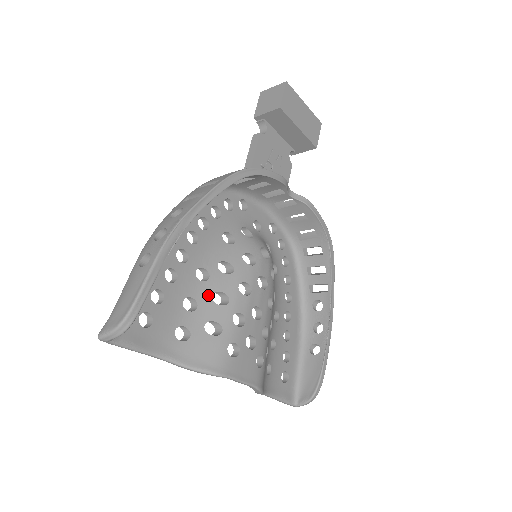
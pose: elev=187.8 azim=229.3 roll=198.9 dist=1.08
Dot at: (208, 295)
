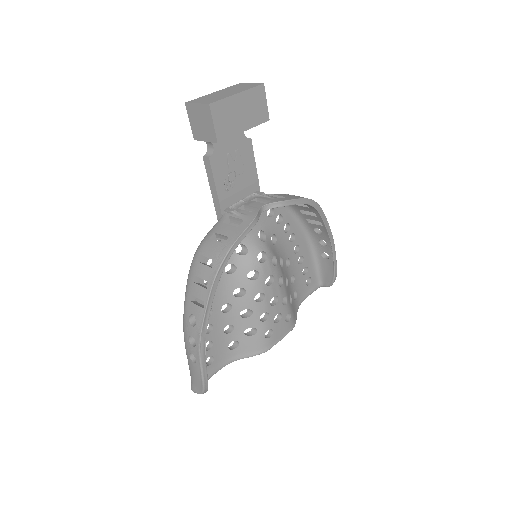
Dot at: (237, 316)
